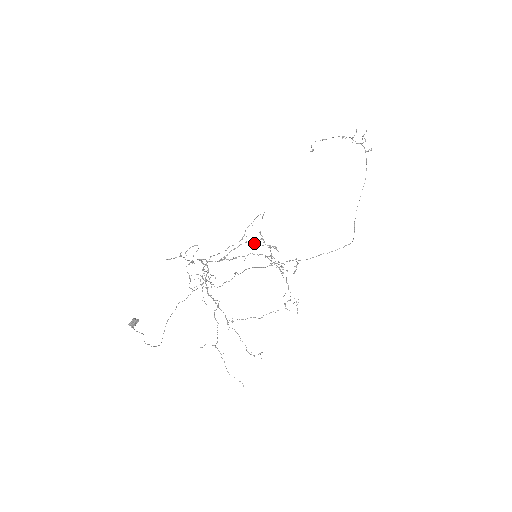
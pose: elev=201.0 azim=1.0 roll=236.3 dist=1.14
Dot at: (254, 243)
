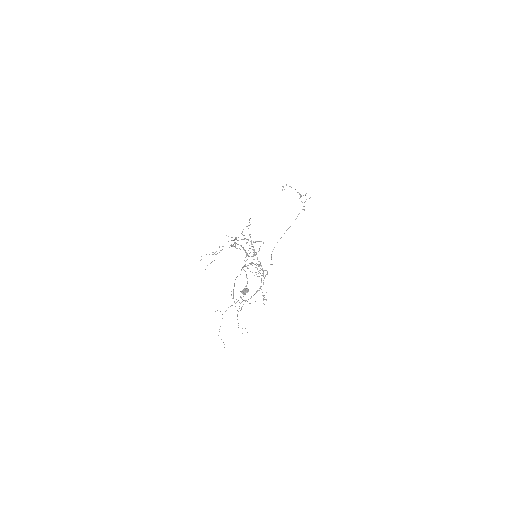
Dot at: occluded
